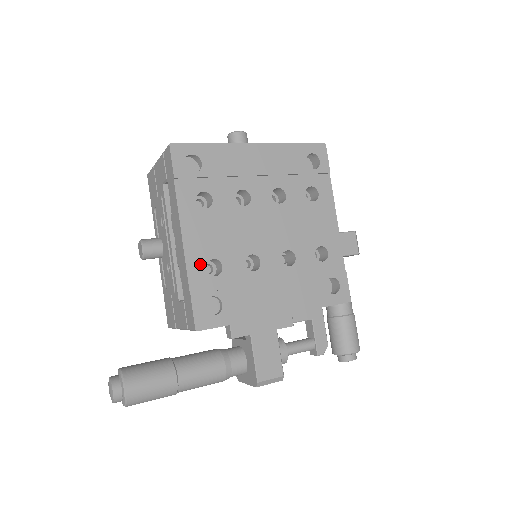
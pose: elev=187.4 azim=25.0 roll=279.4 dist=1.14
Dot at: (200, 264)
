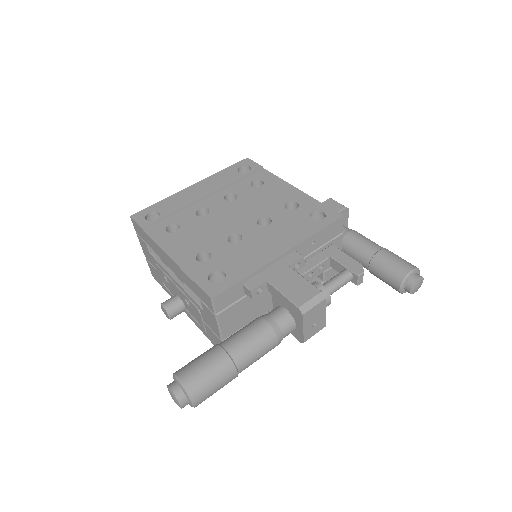
Dot at: (190, 261)
